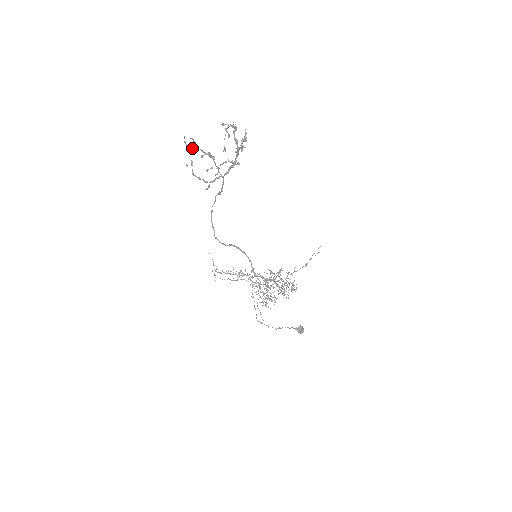
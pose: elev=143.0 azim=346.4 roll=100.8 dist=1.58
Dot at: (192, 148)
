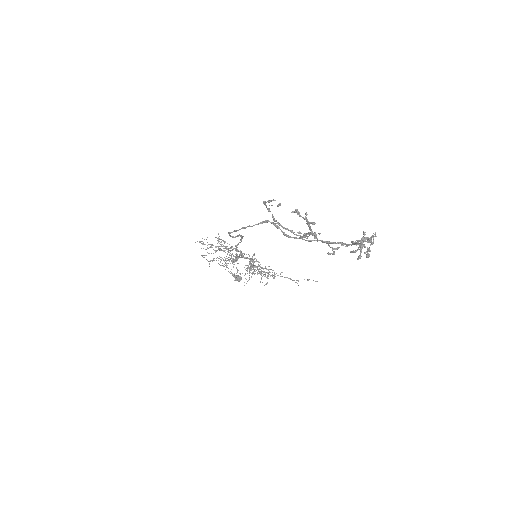
Dot at: occluded
